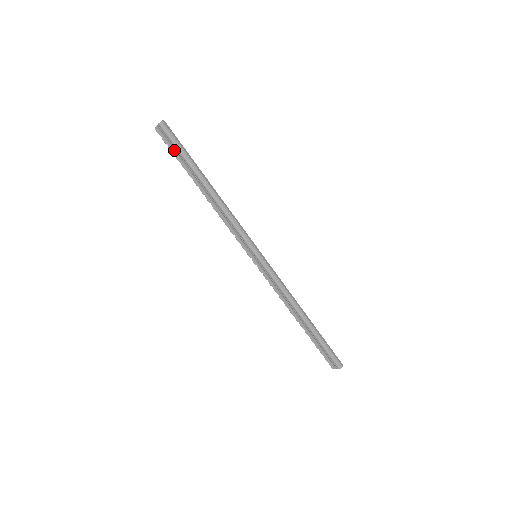
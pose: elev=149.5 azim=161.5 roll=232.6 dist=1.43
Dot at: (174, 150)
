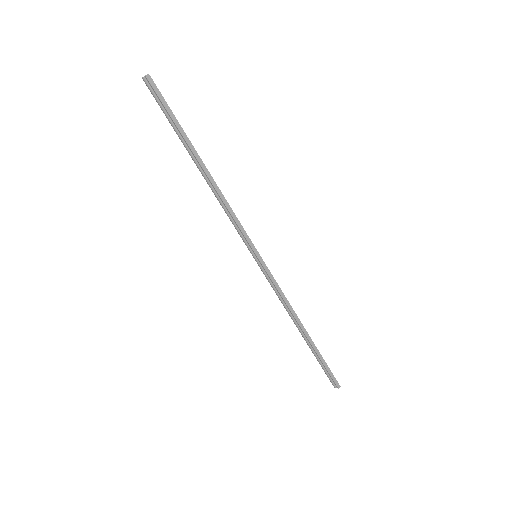
Dot at: occluded
